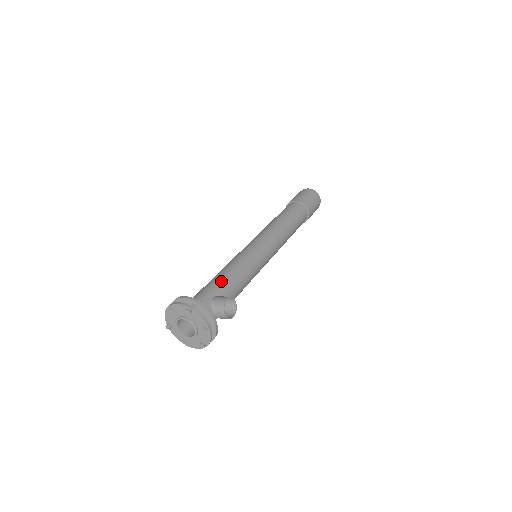
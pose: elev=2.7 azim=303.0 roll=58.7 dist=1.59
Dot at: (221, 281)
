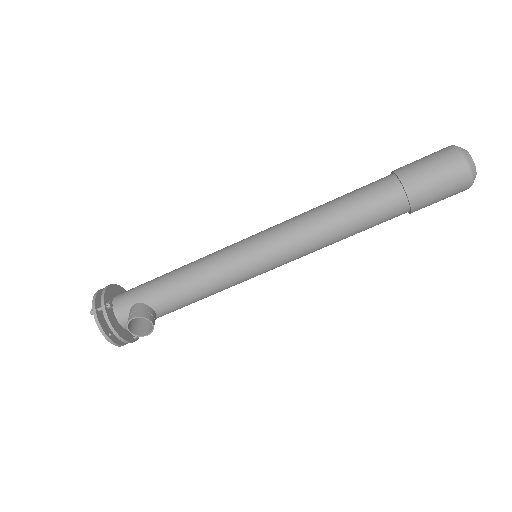
Dot at: (161, 285)
